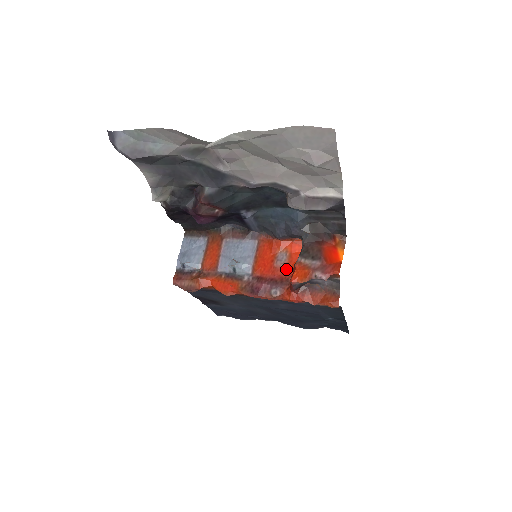
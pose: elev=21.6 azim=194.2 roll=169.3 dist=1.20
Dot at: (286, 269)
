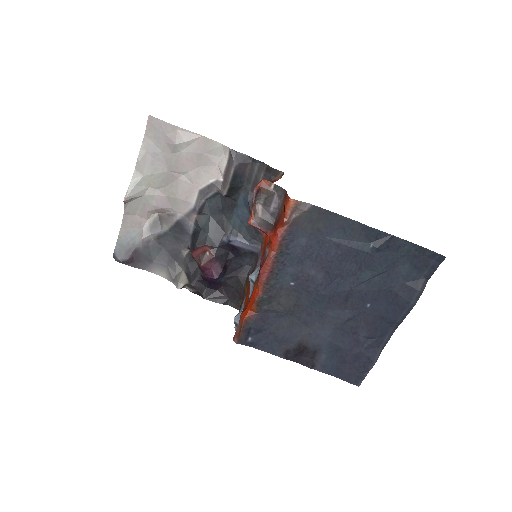
Dot at: occluded
